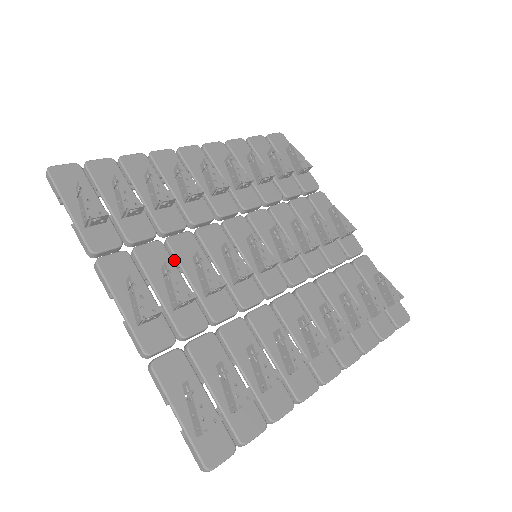
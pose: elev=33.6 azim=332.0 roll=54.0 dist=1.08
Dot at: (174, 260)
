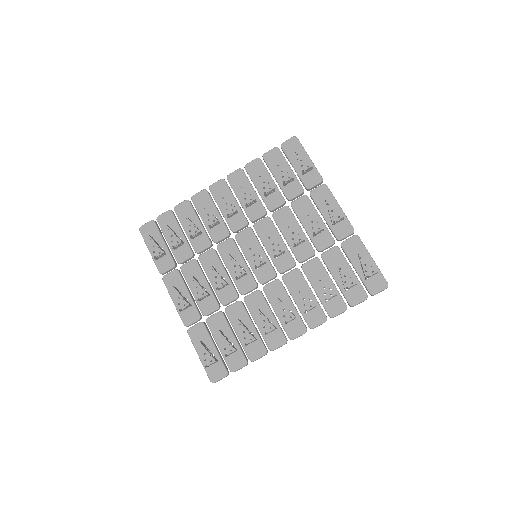
Dot at: (204, 269)
